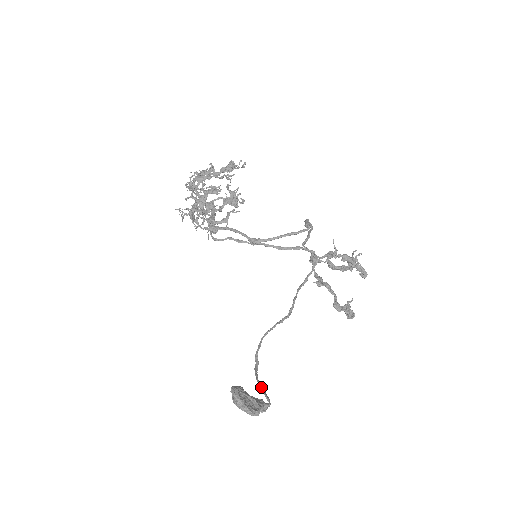
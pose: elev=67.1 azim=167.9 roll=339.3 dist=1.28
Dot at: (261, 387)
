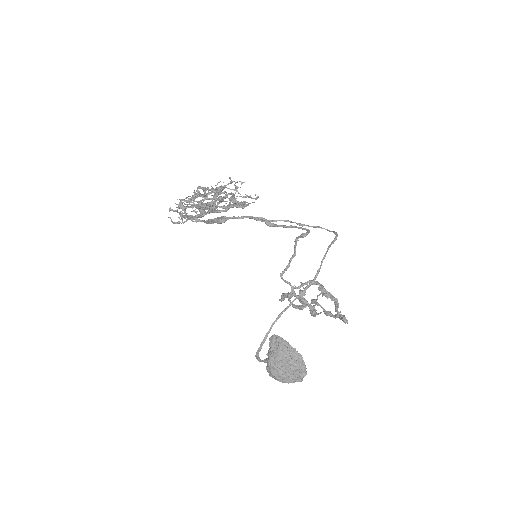
Dot at: occluded
